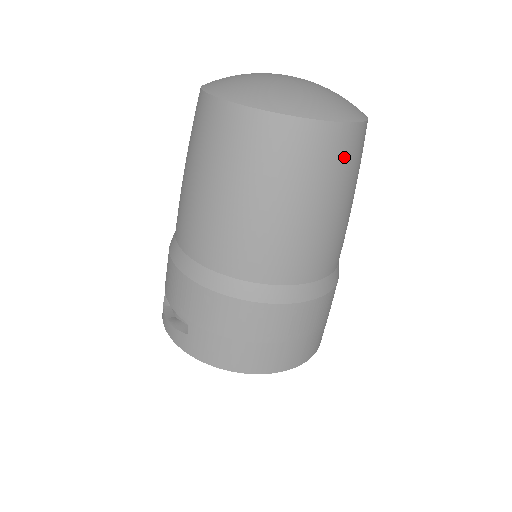
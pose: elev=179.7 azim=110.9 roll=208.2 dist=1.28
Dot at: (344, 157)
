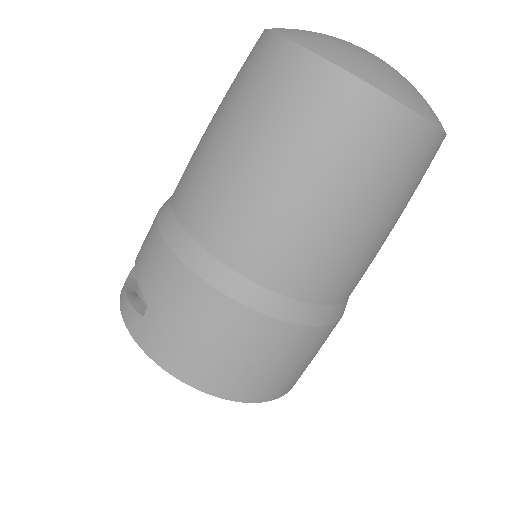
Dot at: (409, 163)
